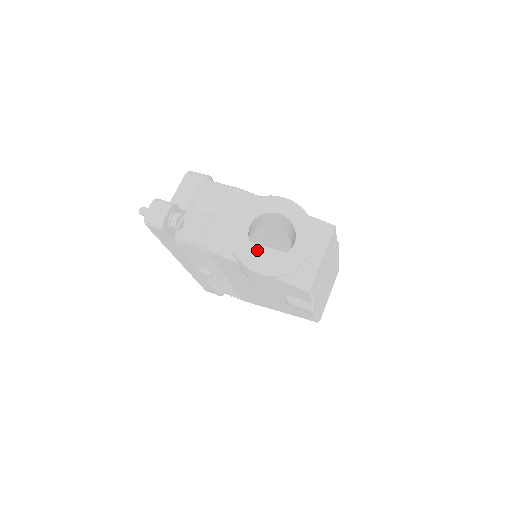
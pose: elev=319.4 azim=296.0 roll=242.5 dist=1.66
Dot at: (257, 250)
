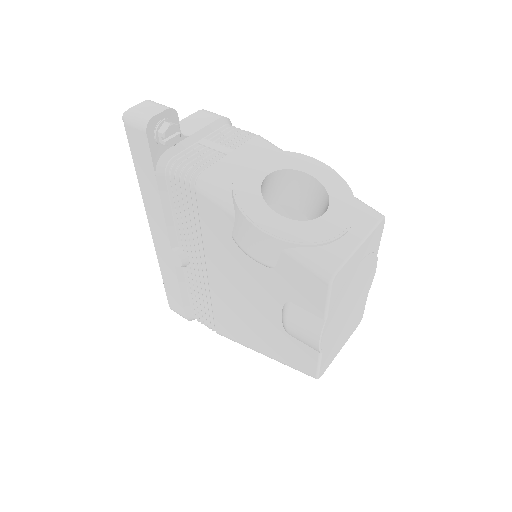
Dot at: occluded
